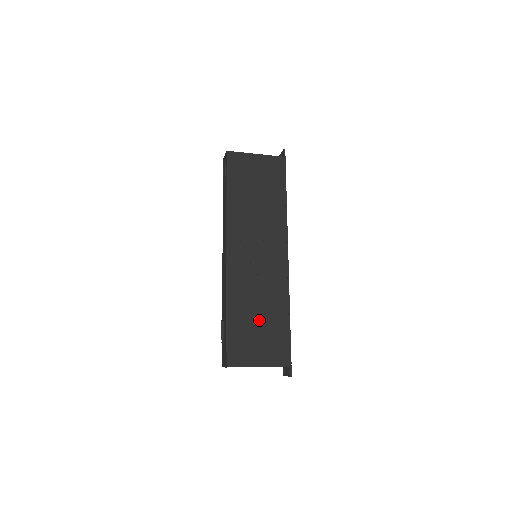
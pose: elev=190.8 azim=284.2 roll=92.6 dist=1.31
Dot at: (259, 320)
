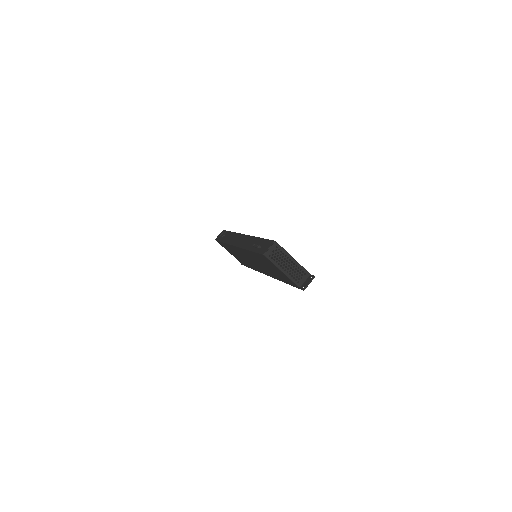
Dot at: occluded
